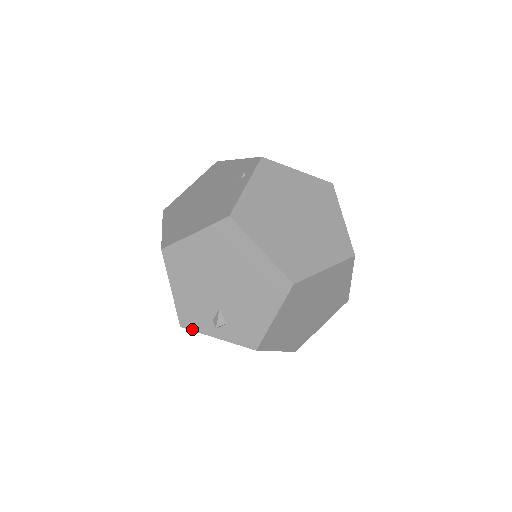
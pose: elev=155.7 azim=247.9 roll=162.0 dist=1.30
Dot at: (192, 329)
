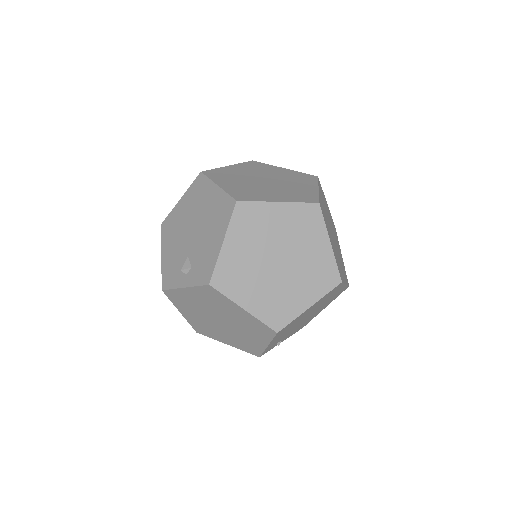
Dot at: (169, 288)
